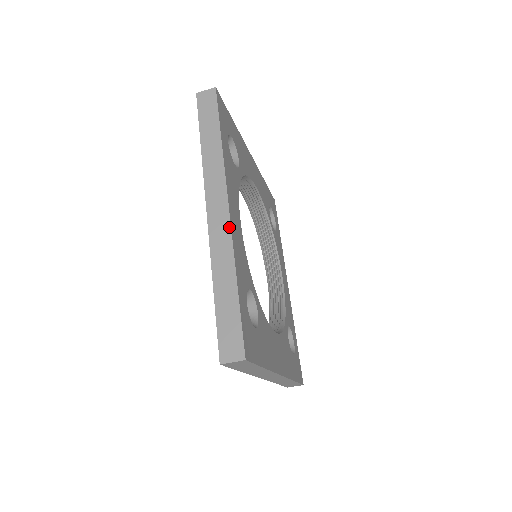
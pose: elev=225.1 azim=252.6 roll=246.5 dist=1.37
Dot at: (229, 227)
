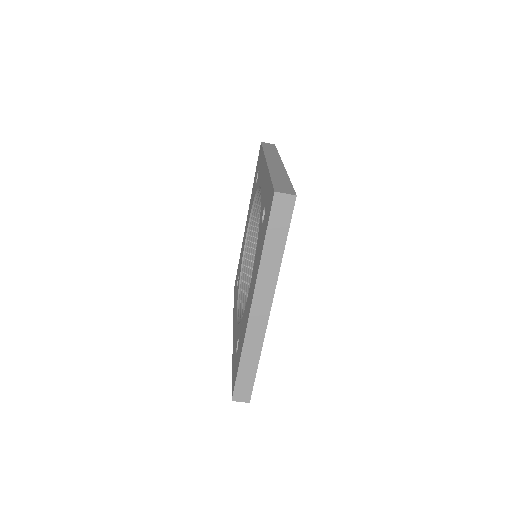
Dot at: (284, 167)
